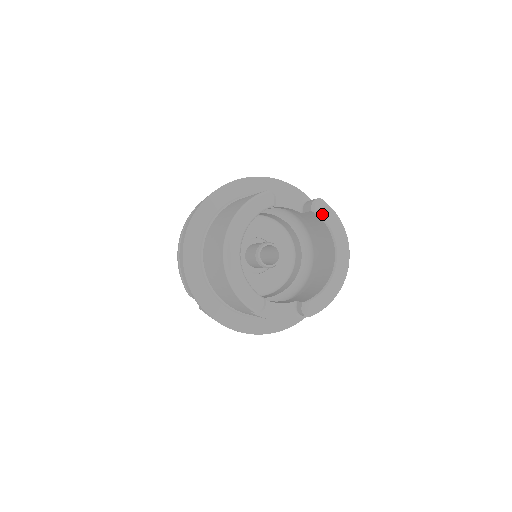
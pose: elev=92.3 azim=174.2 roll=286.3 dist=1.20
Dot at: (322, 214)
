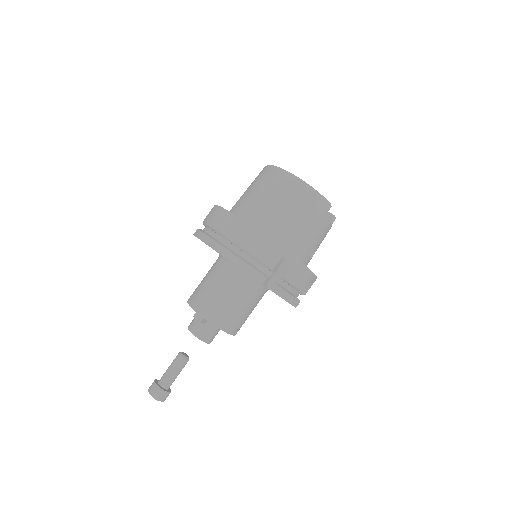
Dot at: occluded
